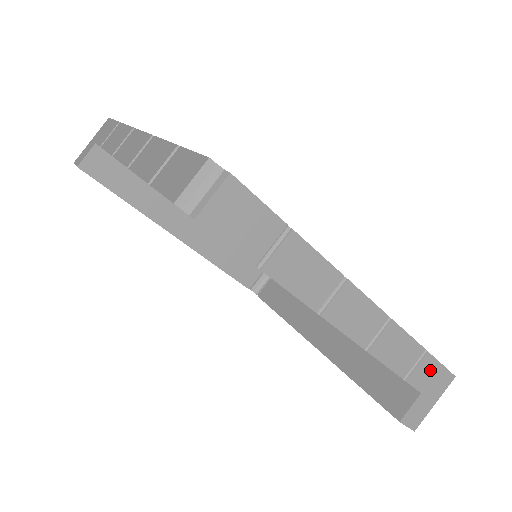
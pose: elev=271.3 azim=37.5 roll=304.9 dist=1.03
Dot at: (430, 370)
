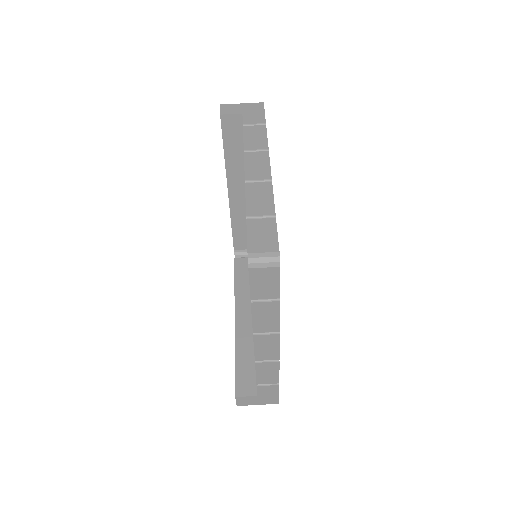
Dot at: (272, 392)
